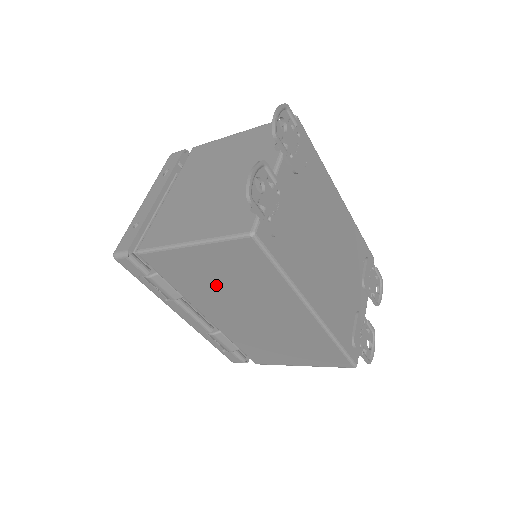
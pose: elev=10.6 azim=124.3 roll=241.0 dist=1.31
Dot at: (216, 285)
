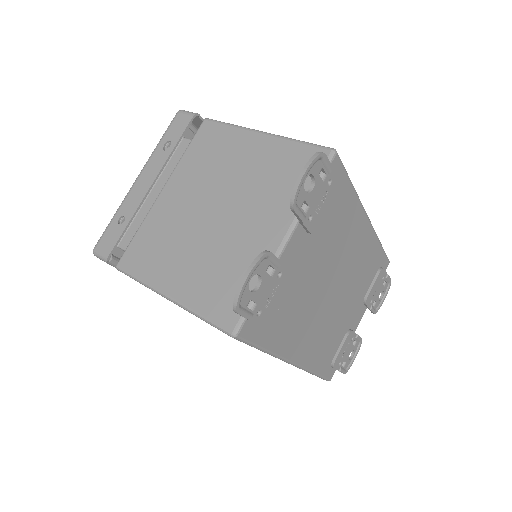
Dot at: occluded
